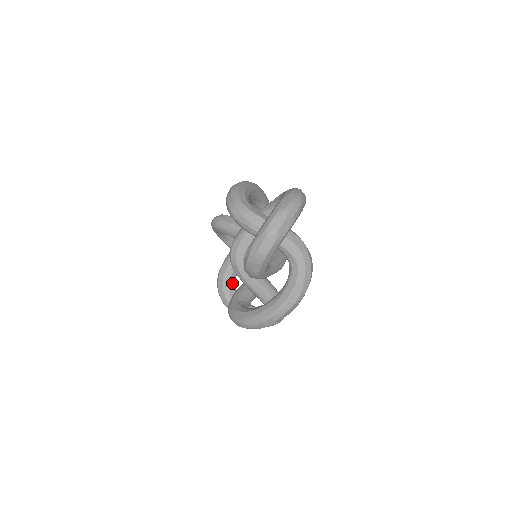
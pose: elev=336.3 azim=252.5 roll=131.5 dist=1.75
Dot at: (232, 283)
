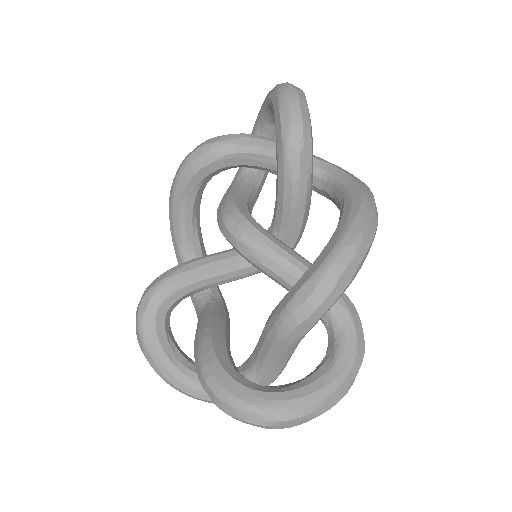
Dot at: (236, 370)
